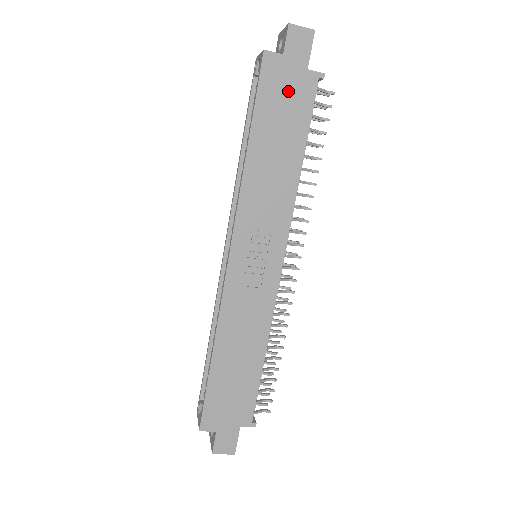
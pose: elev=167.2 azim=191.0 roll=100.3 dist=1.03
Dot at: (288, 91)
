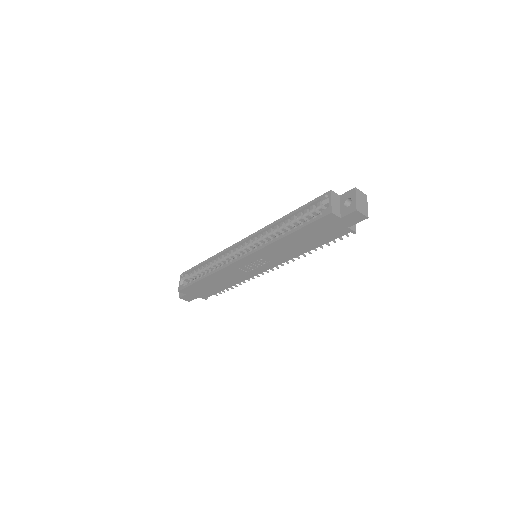
Dot at: (329, 229)
